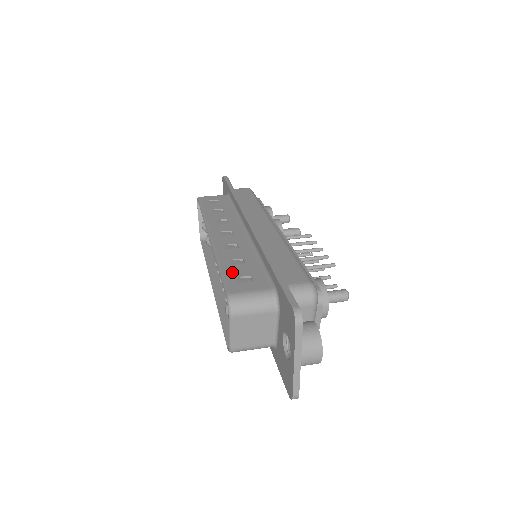
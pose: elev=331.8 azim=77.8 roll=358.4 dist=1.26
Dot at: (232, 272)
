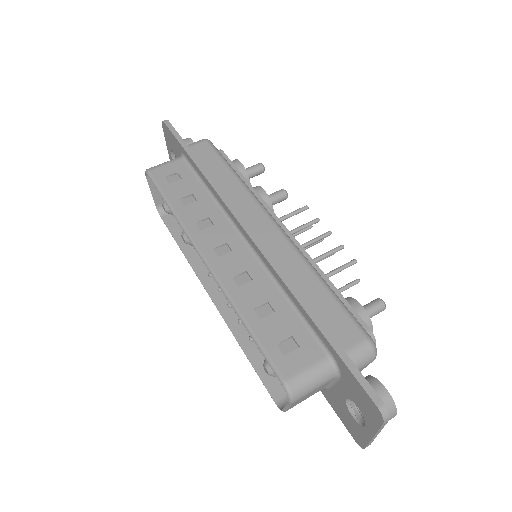
Dot at: (268, 335)
